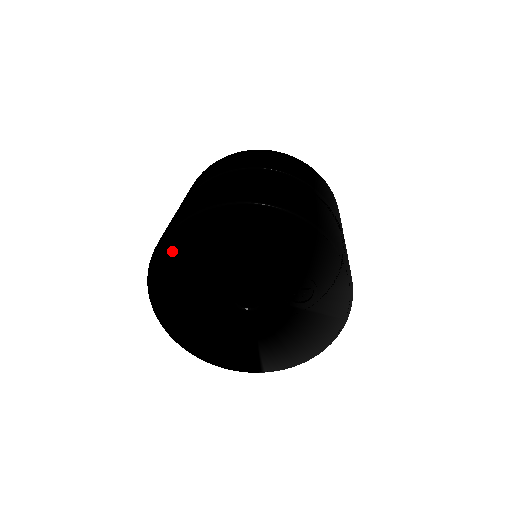
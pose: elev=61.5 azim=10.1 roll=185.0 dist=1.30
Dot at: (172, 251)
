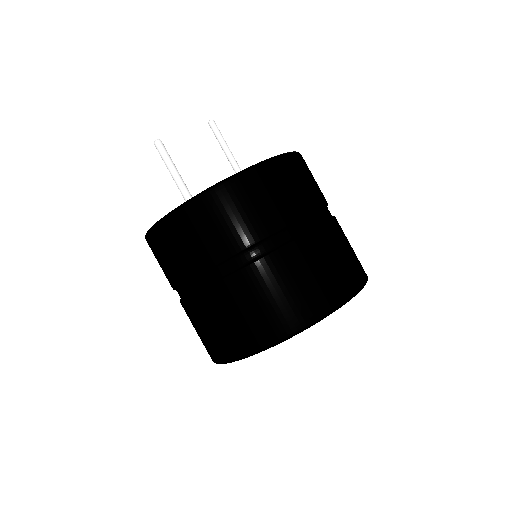
Dot at: occluded
